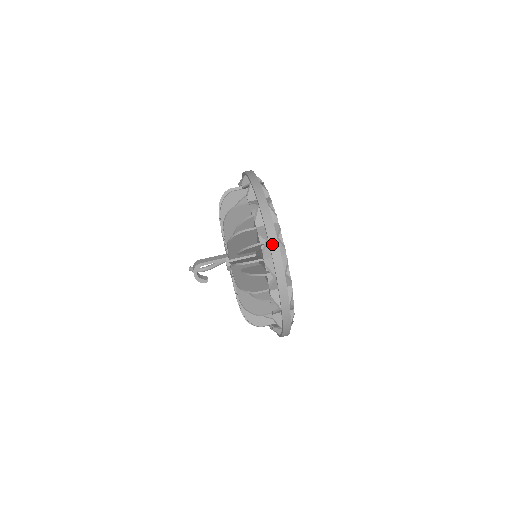
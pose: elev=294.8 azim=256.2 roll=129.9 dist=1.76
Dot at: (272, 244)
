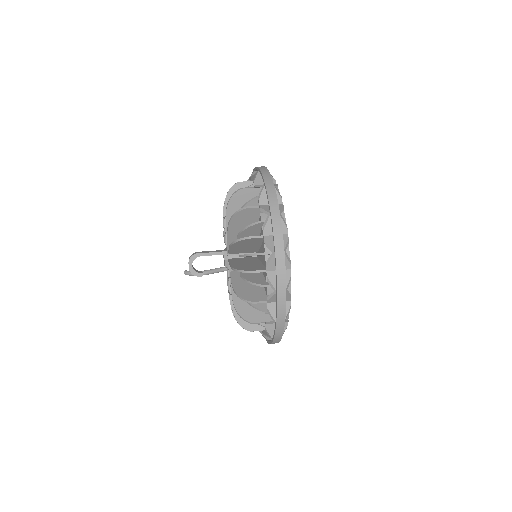
Dot at: (274, 217)
